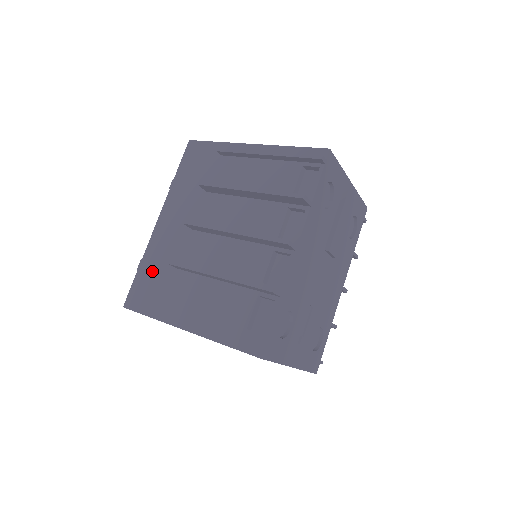
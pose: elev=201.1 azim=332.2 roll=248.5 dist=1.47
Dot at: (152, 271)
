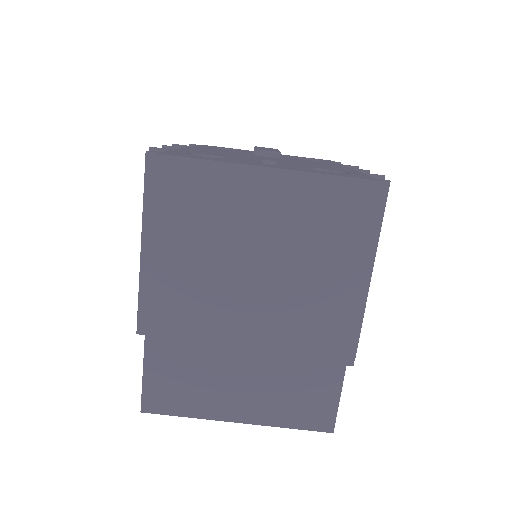
Dot at: occluded
